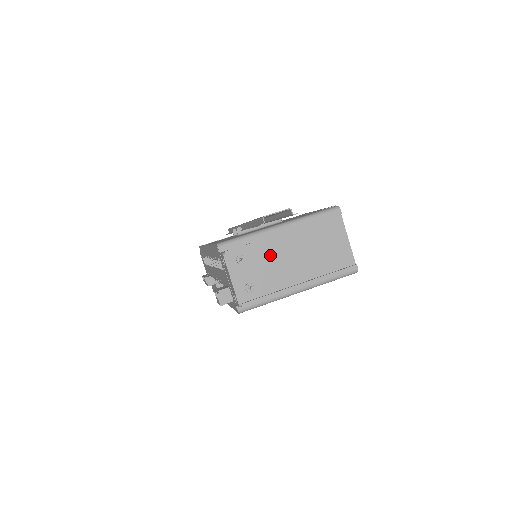
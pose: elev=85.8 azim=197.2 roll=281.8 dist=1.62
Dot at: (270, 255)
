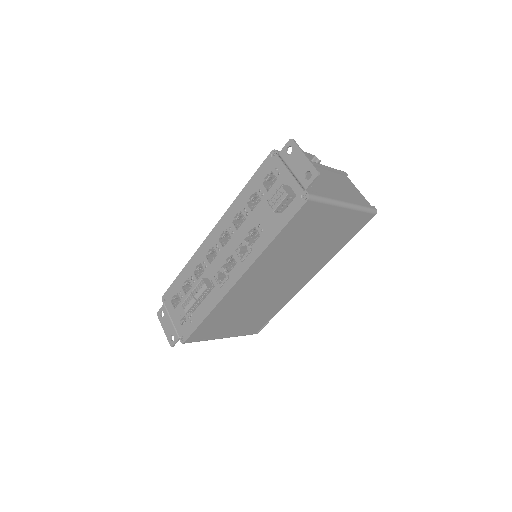
Dot at: occluded
